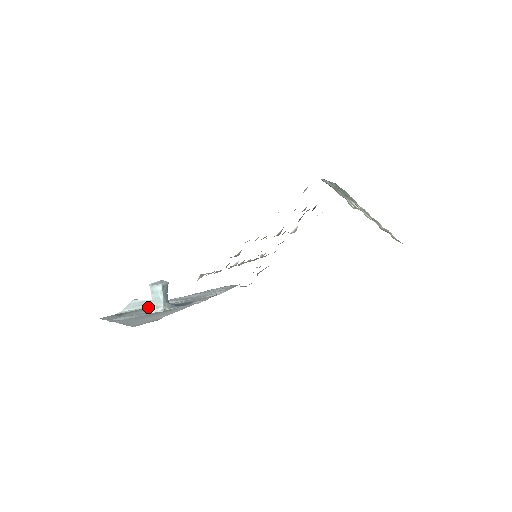
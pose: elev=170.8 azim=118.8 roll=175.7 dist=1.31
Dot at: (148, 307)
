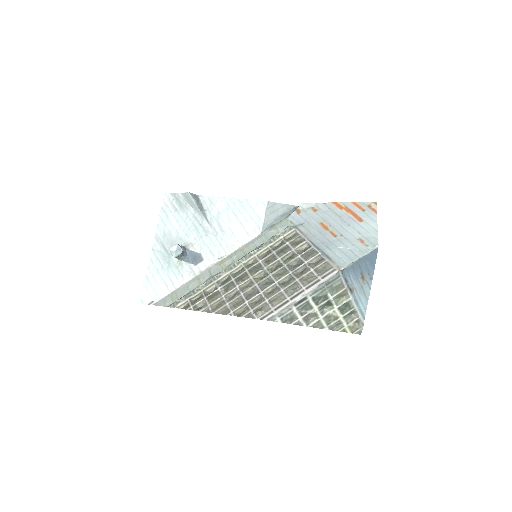
Dot at: (193, 209)
